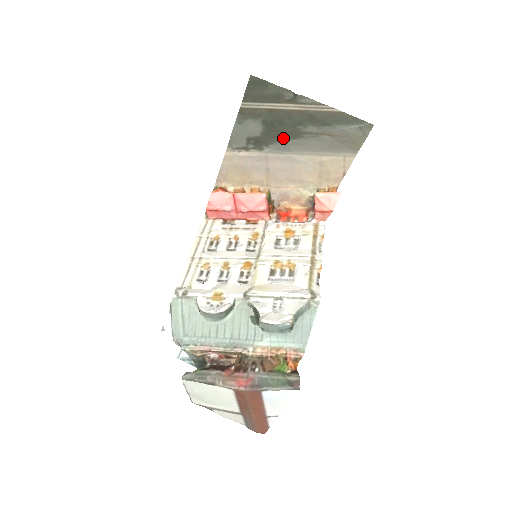
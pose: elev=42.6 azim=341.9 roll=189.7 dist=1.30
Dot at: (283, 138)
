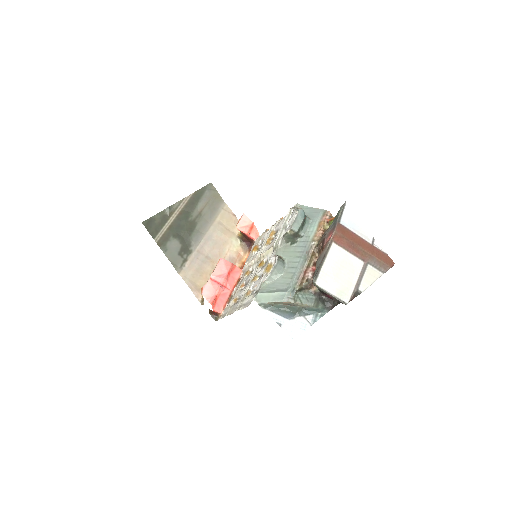
Dot at: (191, 233)
